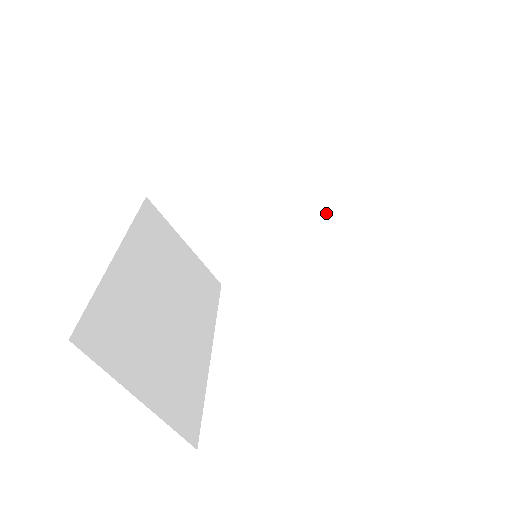
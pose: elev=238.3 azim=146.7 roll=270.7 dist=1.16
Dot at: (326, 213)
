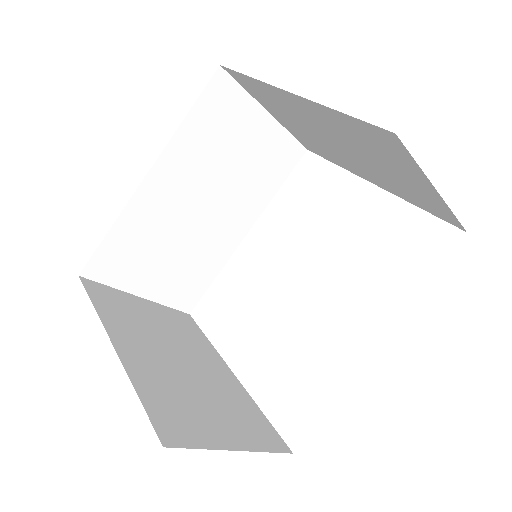
Dot at: (414, 199)
